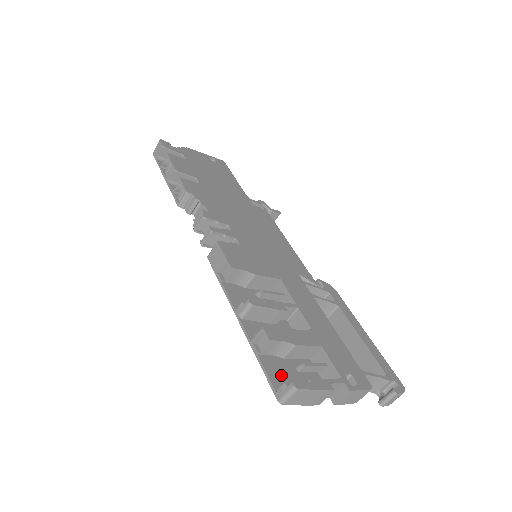
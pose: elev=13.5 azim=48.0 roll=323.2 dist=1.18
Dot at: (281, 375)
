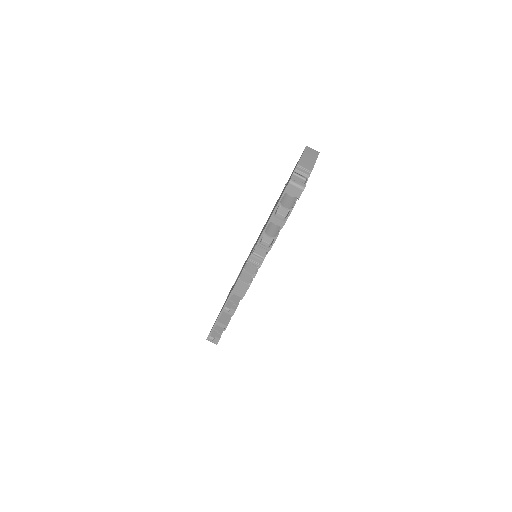
Dot at: occluded
